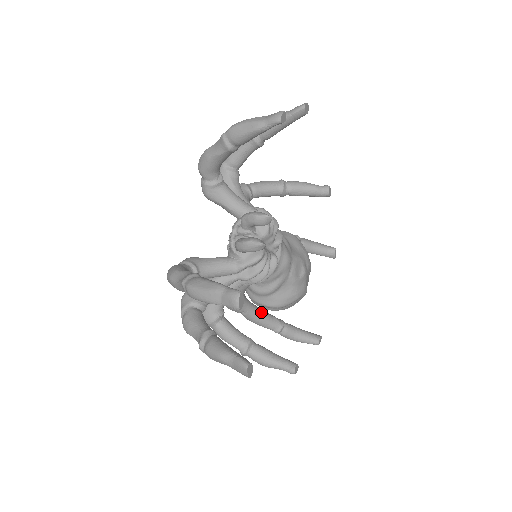
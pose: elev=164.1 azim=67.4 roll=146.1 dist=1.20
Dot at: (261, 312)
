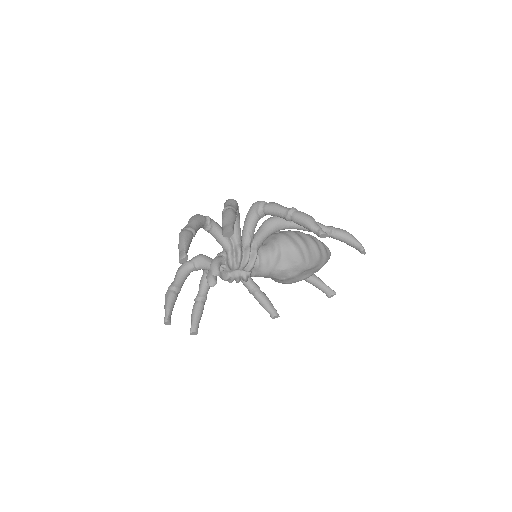
Dot at: occluded
